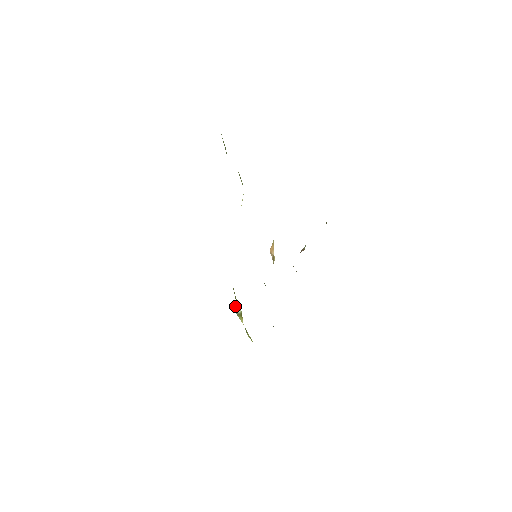
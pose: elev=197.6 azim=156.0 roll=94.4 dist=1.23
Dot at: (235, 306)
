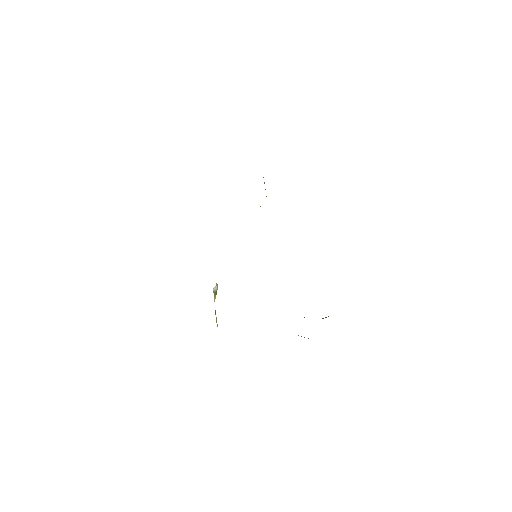
Dot at: occluded
